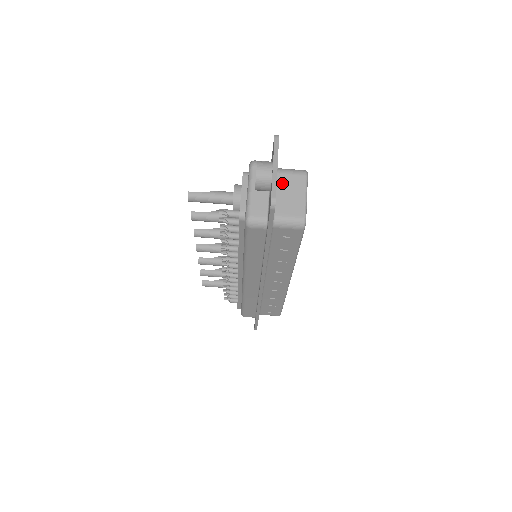
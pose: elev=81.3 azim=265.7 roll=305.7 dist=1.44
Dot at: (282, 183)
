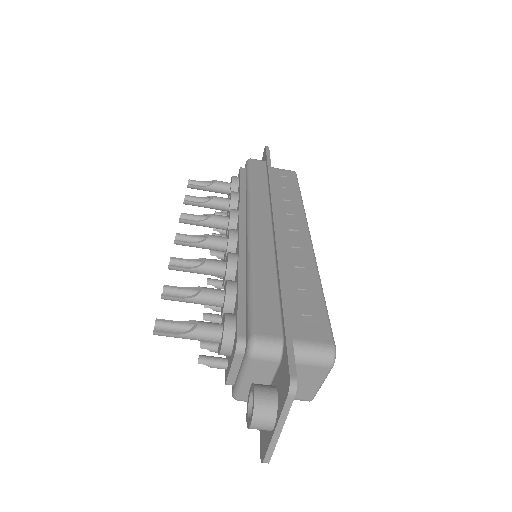
Dot at: occluded
